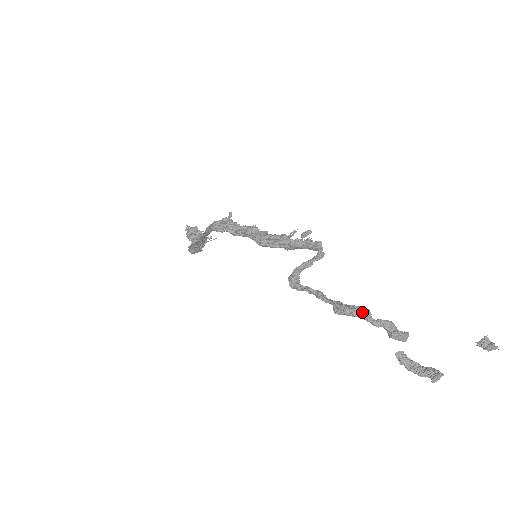
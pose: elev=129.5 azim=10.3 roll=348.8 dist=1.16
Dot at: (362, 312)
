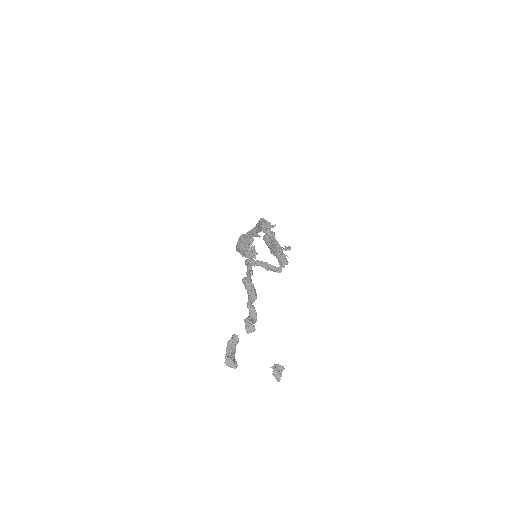
Dot at: (253, 290)
